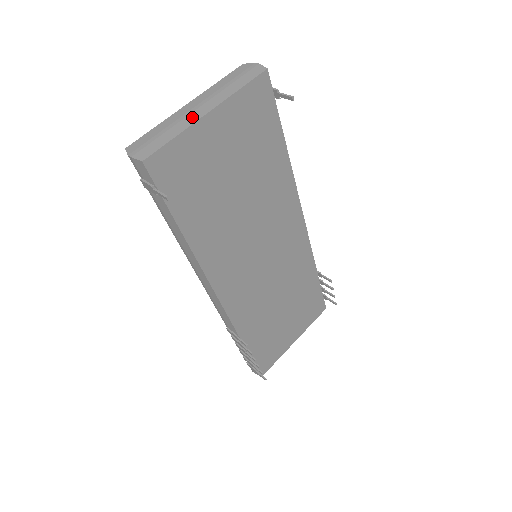
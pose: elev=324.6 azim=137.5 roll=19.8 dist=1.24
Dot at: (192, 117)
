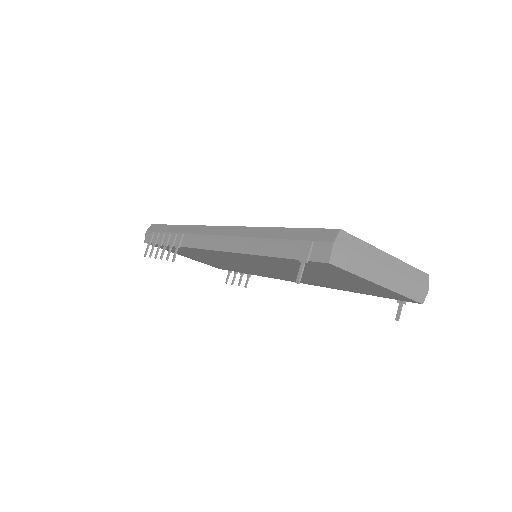
Dot at: (376, 274)
